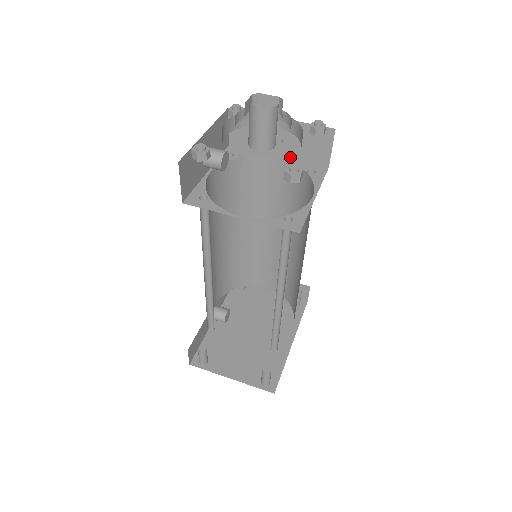
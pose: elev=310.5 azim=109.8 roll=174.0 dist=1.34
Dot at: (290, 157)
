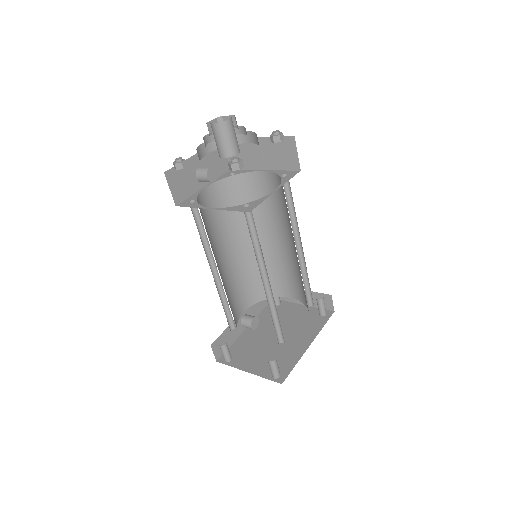
Dot at: (272, 169)
